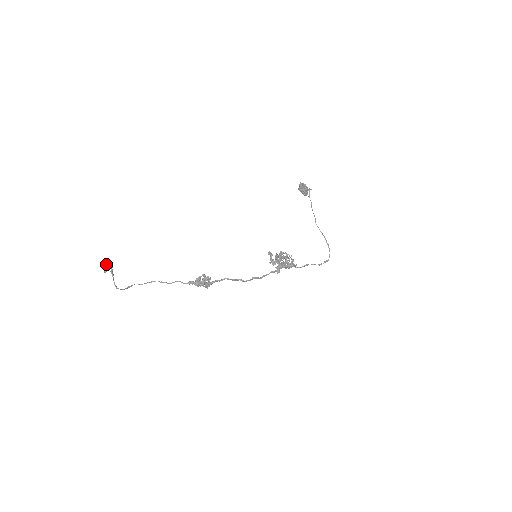
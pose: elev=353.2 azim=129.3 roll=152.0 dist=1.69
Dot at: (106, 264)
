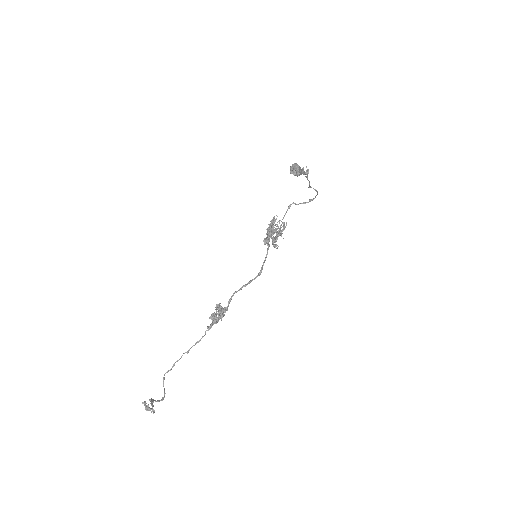
Dot at: (144, 404)
